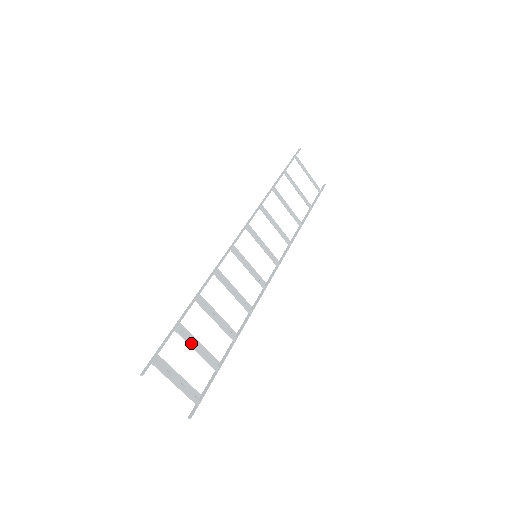
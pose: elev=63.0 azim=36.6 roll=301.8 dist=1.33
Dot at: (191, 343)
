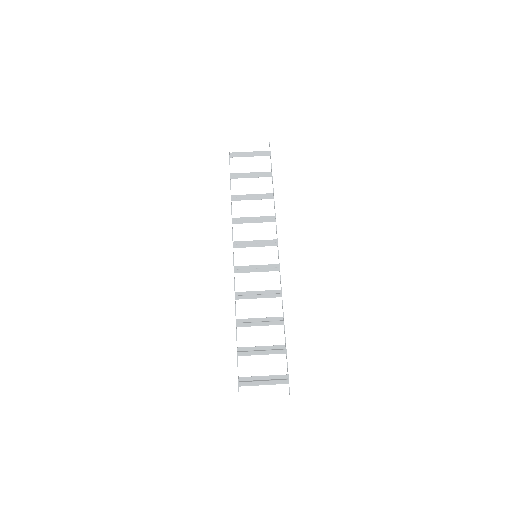
Dot at: (254, 353)
